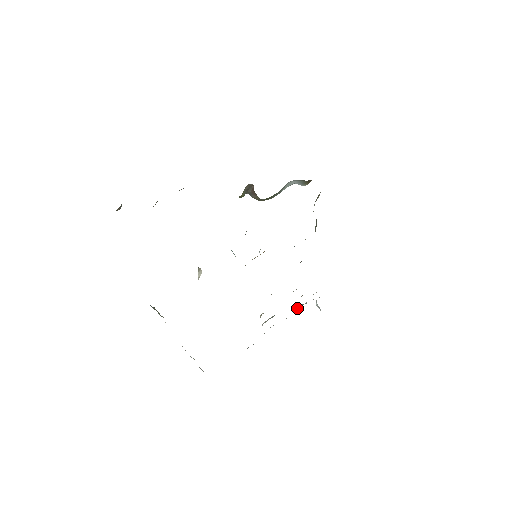
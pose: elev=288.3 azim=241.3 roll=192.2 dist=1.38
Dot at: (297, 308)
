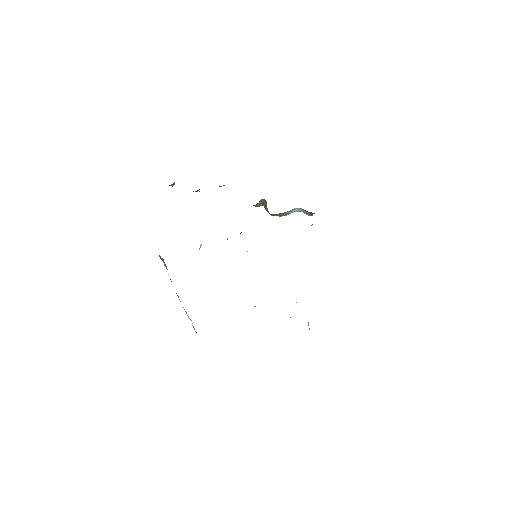
Dot at: occluded
